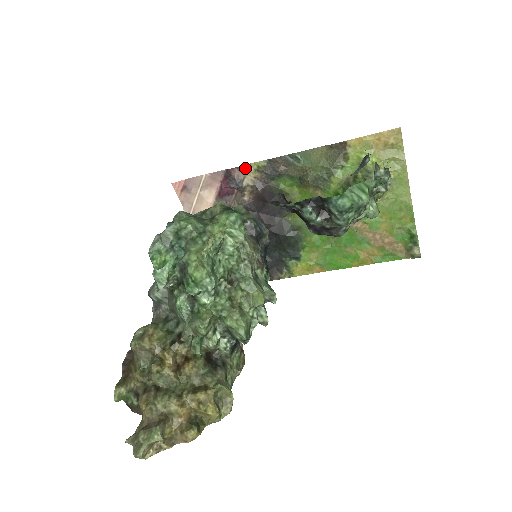
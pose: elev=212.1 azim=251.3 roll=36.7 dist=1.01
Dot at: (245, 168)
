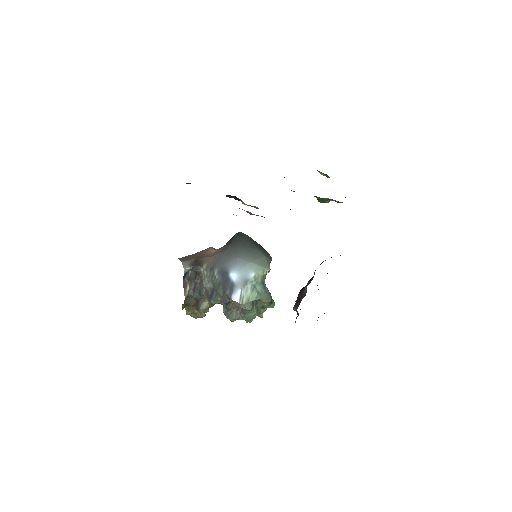
Dot at: occluded
